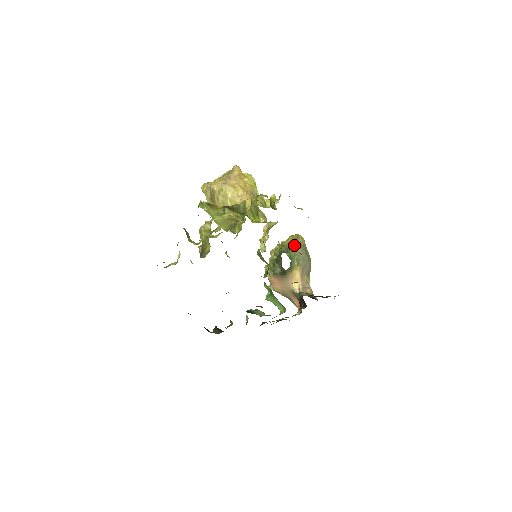
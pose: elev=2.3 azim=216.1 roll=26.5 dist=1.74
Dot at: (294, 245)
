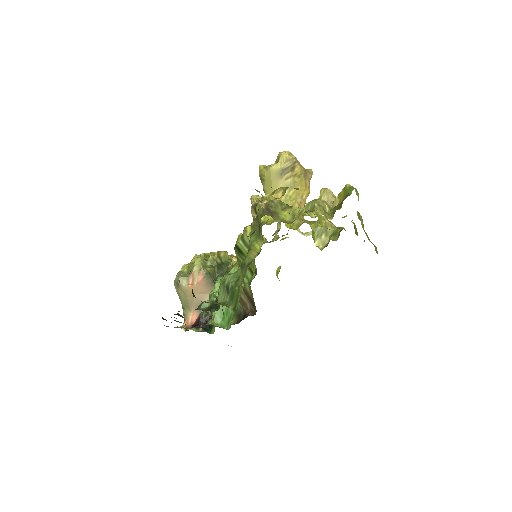
Dot at: occluded
